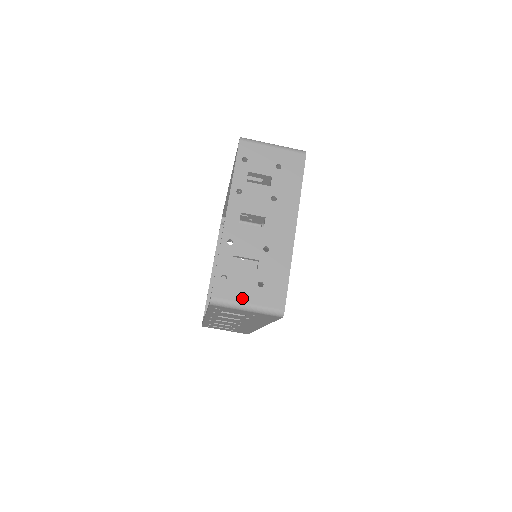
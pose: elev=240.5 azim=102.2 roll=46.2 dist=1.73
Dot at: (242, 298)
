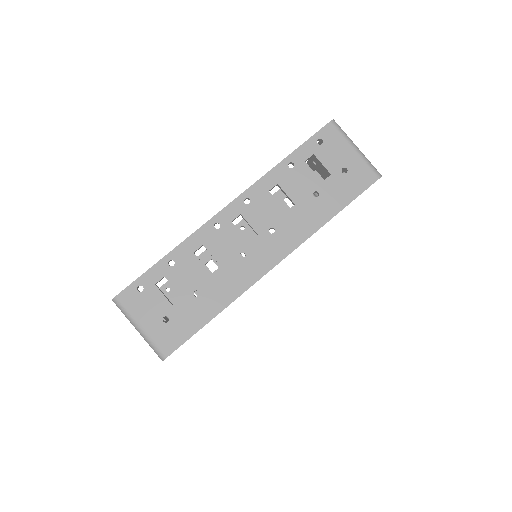
Dot at: occluded
